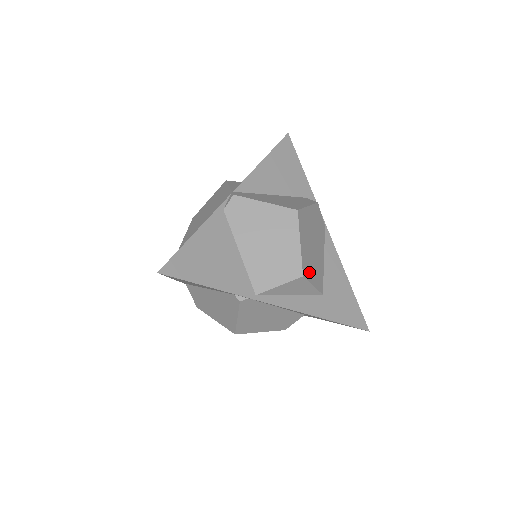
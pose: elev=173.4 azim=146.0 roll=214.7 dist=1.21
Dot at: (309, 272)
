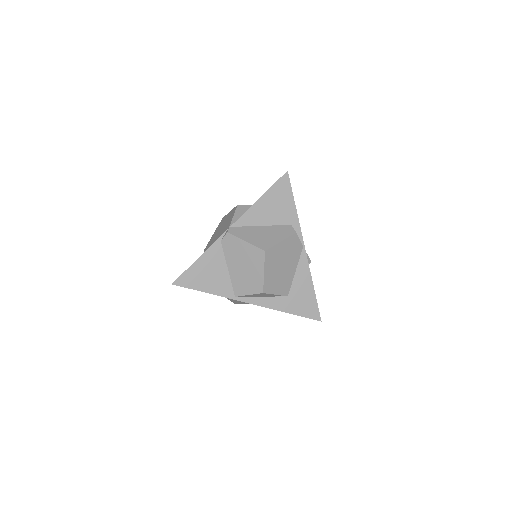
Dot at: (272, 287)
